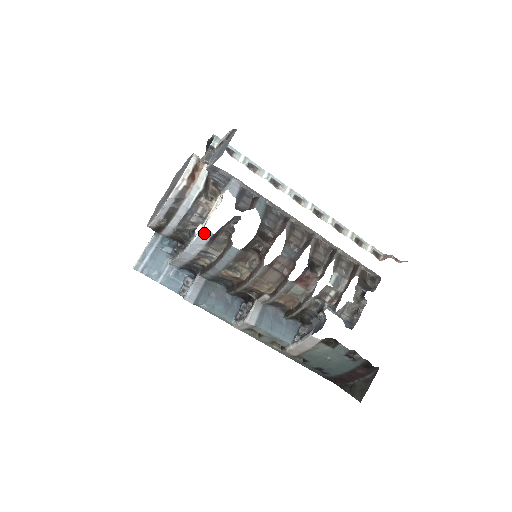
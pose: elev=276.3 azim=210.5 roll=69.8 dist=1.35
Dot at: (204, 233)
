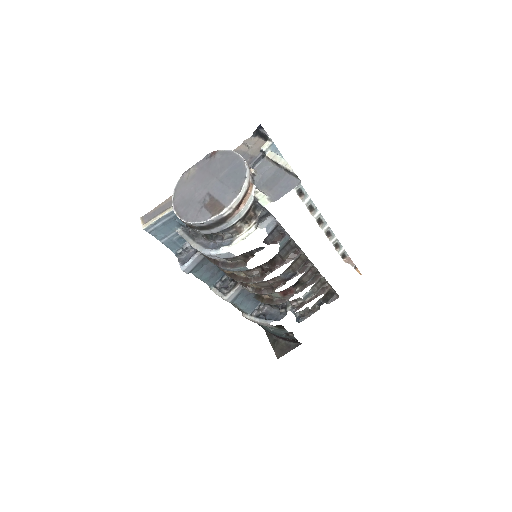
Dot at: (228, 254)
